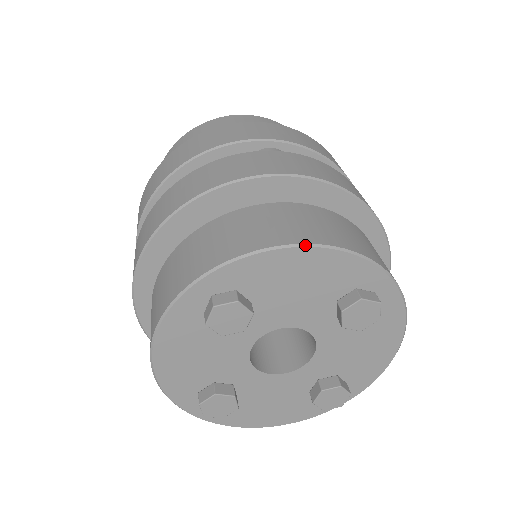
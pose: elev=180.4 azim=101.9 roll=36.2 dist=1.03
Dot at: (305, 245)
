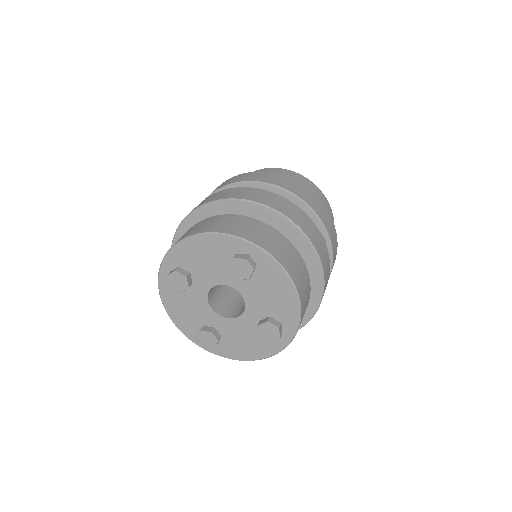
Dot at: (194, 235)
